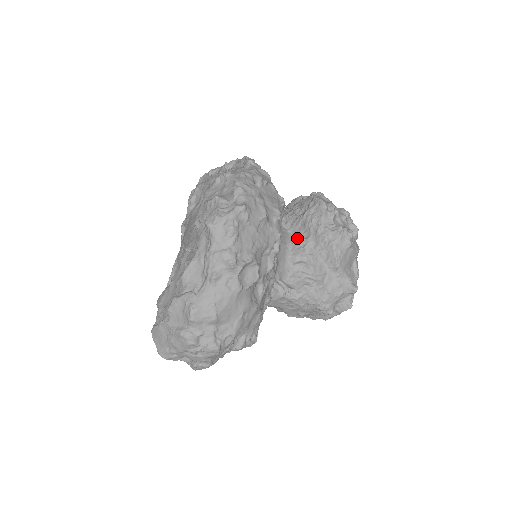
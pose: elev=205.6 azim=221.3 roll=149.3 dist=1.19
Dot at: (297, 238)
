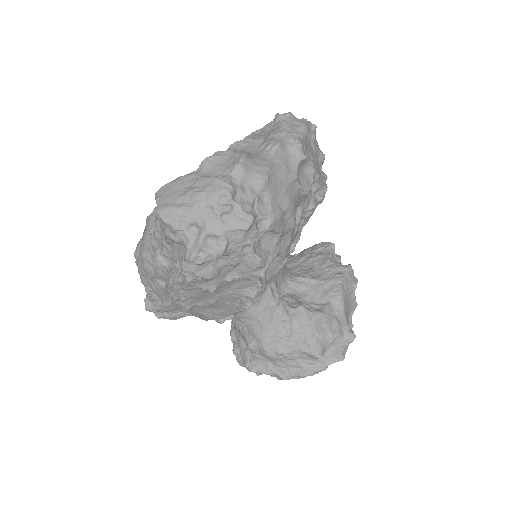
Dot at: occluded
